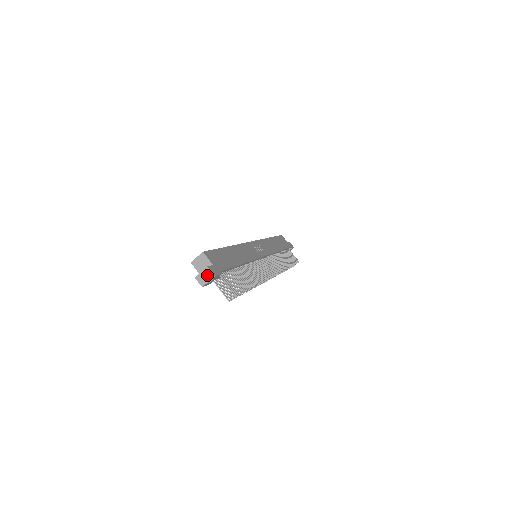
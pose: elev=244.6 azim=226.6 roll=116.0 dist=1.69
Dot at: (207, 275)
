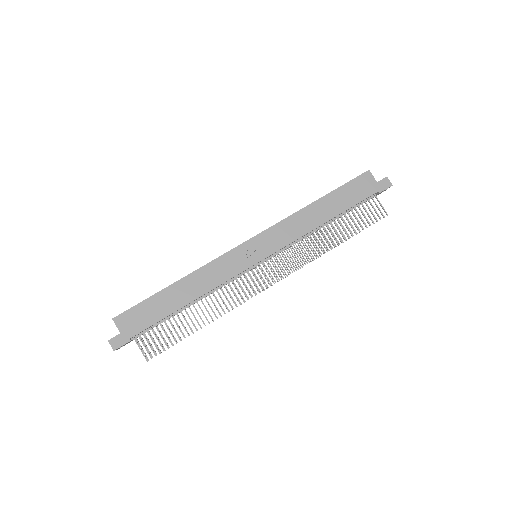
Dot at: (112, 346)
